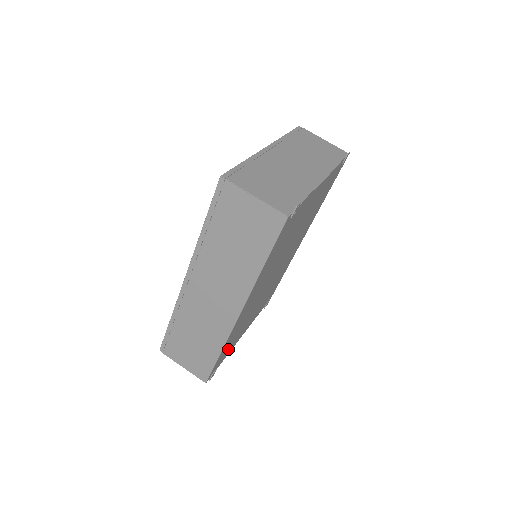
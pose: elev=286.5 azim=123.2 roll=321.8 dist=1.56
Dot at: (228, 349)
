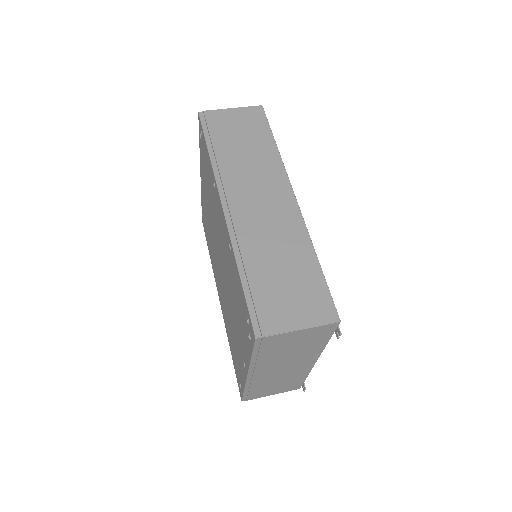
Dot at: occluded
